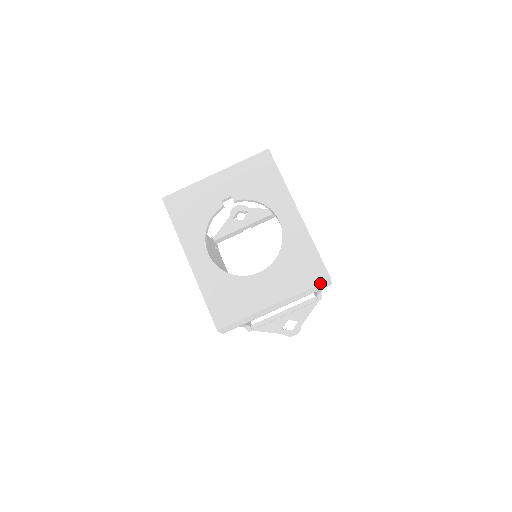
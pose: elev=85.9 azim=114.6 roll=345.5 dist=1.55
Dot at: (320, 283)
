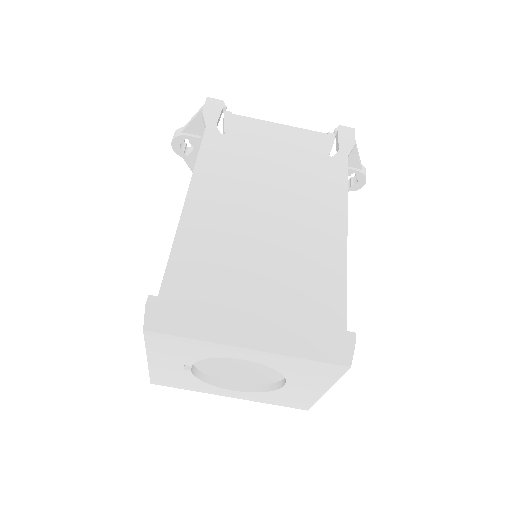
Dot at: (345, 372)
